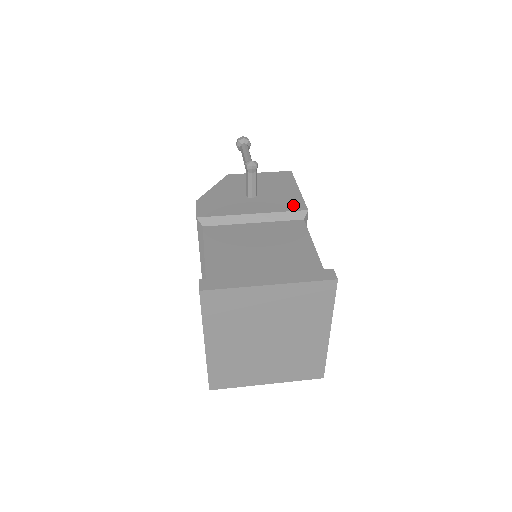
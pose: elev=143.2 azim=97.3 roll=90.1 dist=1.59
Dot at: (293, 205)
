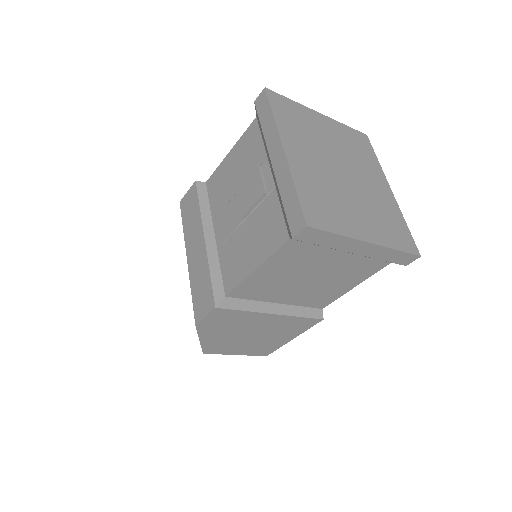
Dot at: occluded
